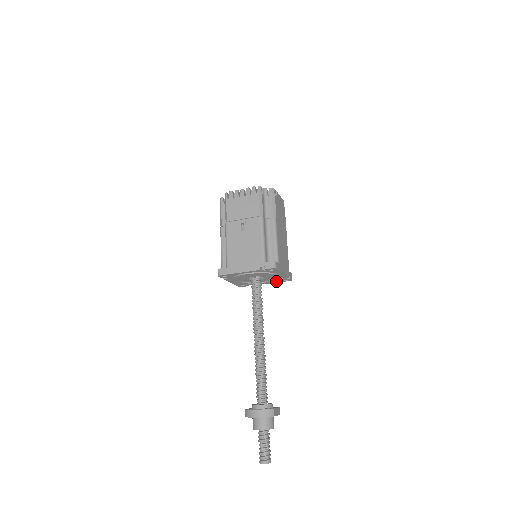
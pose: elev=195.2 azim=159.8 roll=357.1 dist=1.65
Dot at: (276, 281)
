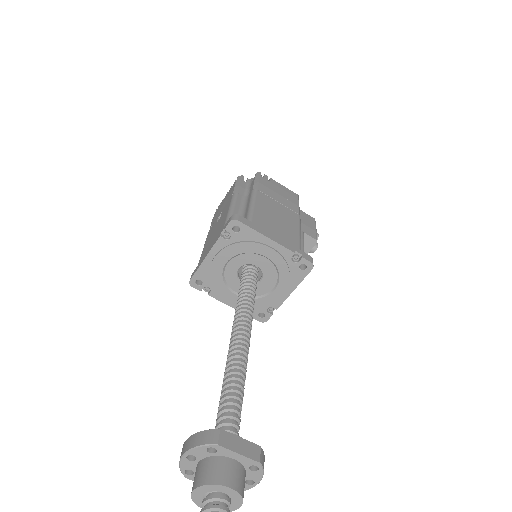
Dot at: (288, 275)
